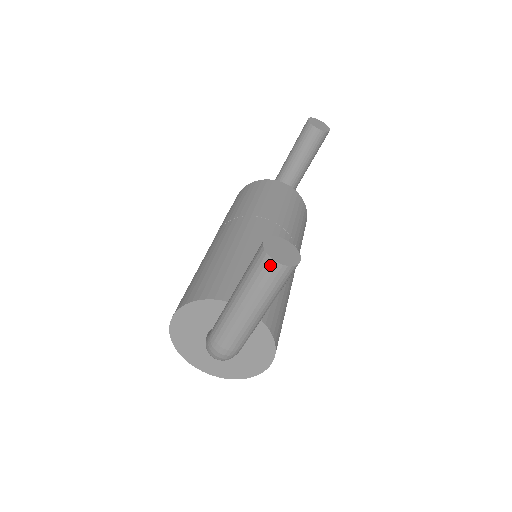
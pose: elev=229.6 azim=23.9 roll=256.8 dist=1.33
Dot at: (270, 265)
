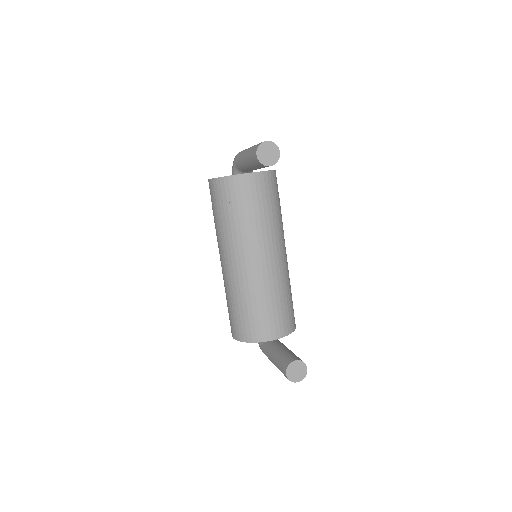
Dot at: (294, 381)
